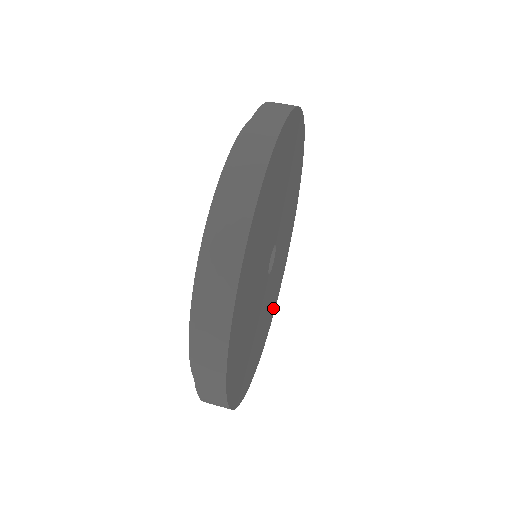
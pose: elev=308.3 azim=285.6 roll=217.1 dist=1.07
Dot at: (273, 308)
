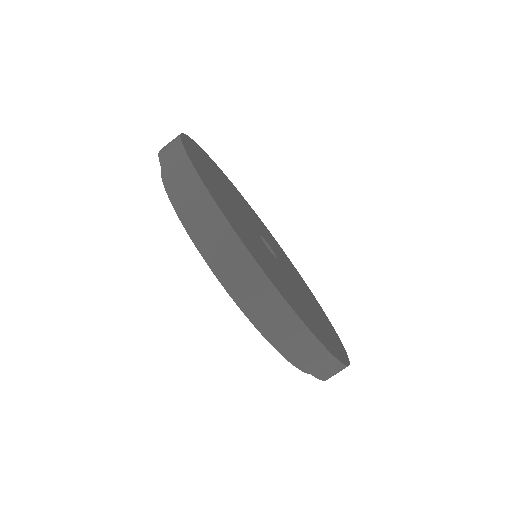
Dot at: occluded
